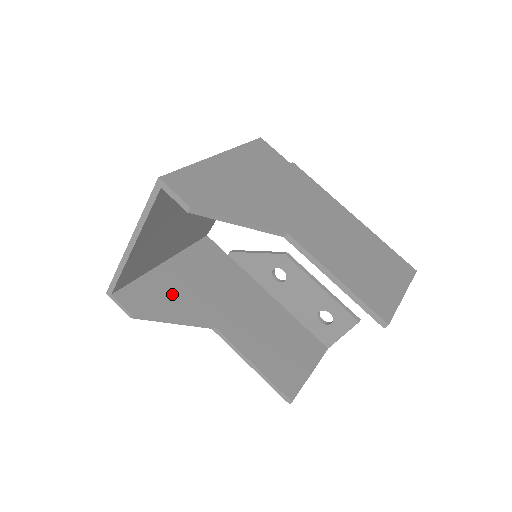
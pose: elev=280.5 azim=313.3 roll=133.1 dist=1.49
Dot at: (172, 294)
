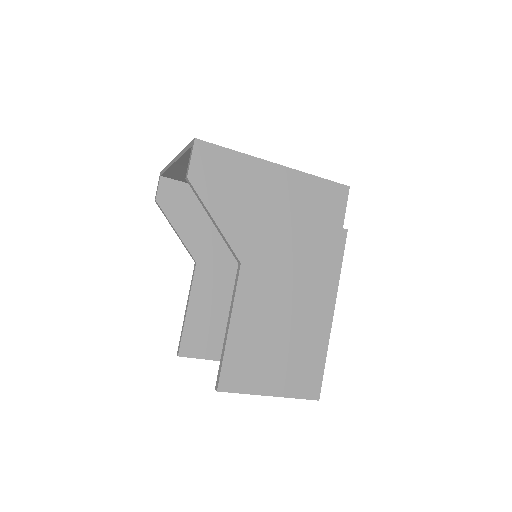
Dot at: (198, 216)
